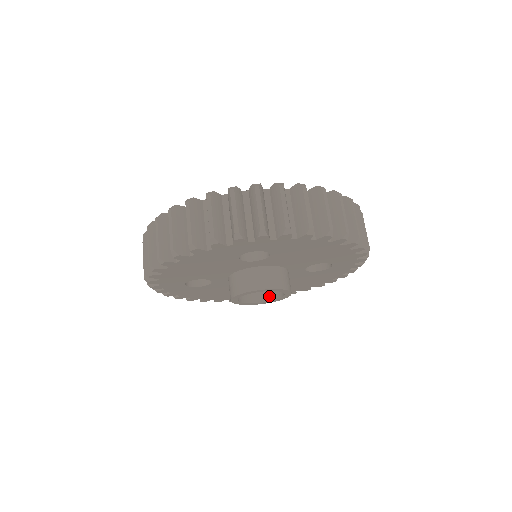
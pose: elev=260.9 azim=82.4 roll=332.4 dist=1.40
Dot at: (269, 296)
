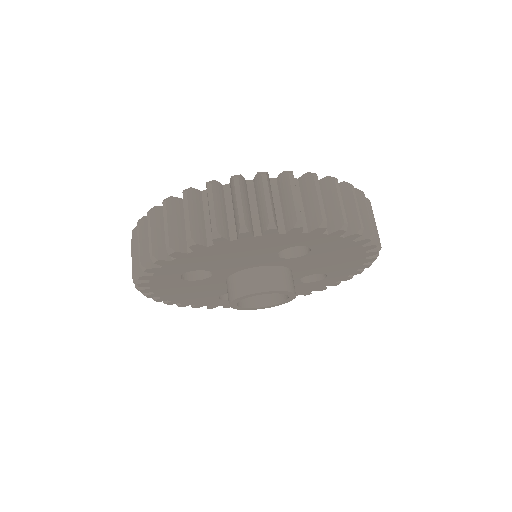
Dot at: occluded
